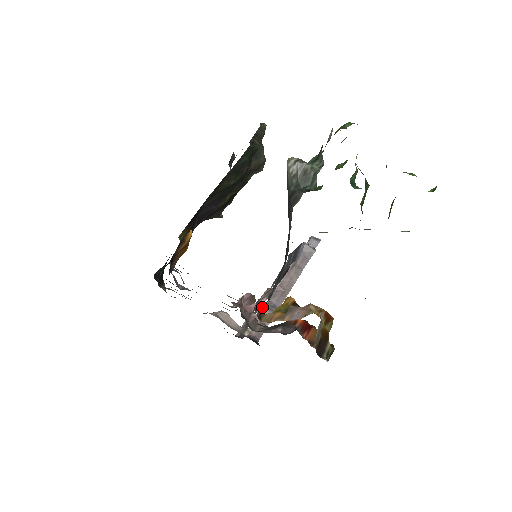
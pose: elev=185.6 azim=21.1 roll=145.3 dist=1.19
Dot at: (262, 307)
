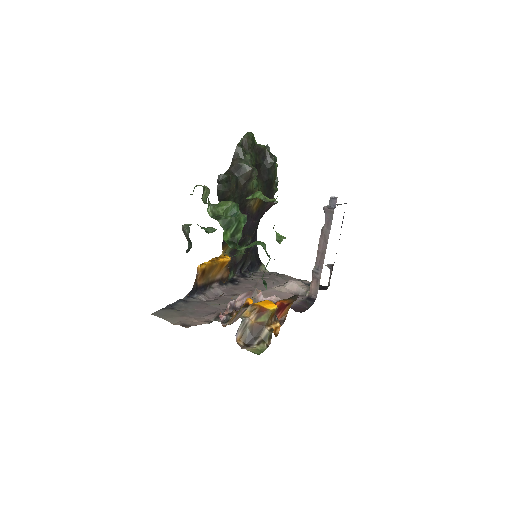
Dot at: occluded
